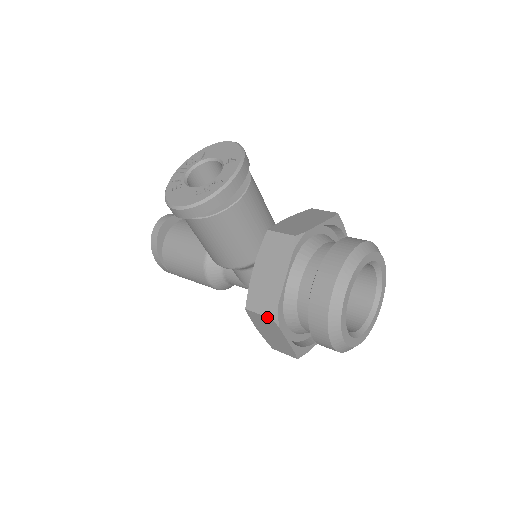
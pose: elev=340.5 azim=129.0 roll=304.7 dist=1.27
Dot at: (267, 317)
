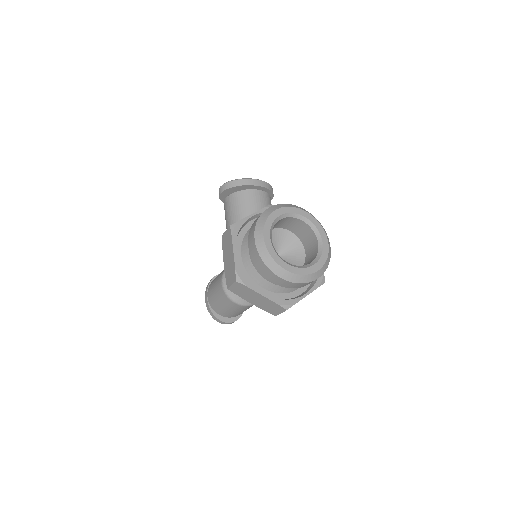
Dot at: (228, 228)
